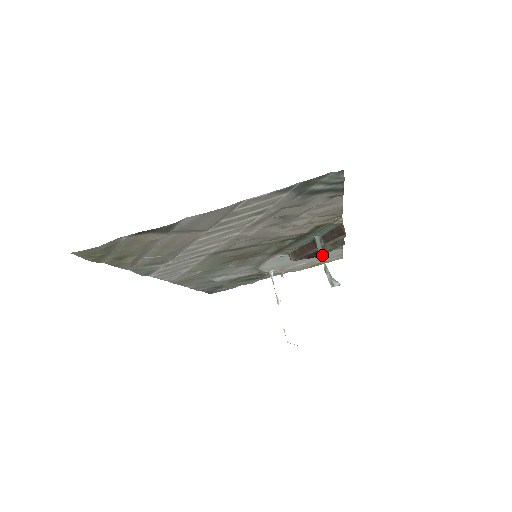
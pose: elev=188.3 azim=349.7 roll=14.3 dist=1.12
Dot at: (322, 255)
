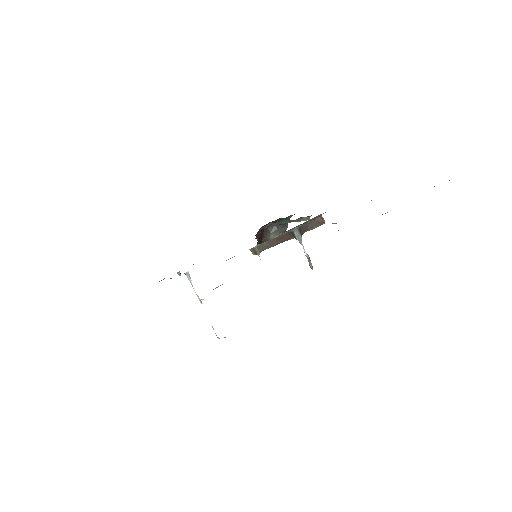
Dot at: occluded
